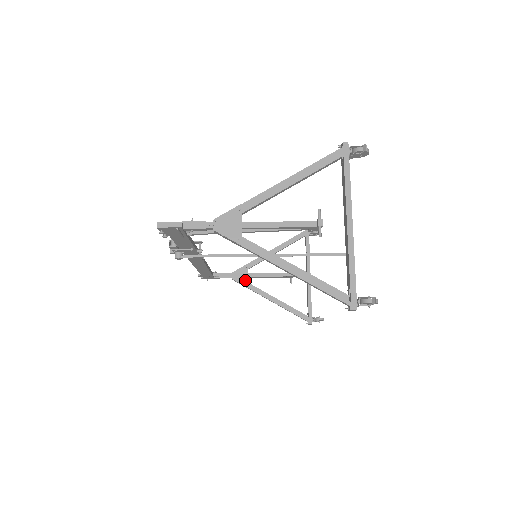
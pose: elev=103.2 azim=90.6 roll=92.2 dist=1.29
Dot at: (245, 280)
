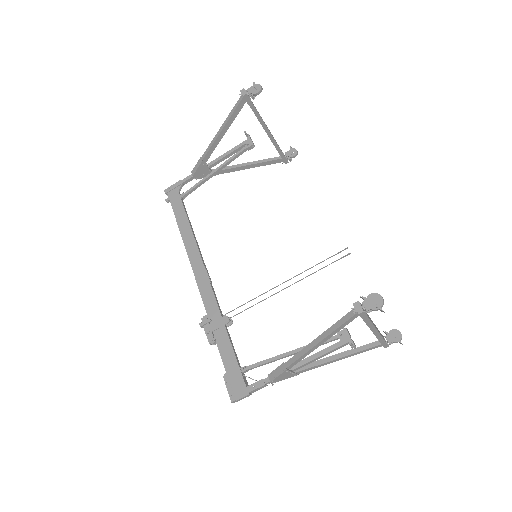
Dot at: (209, 173)
